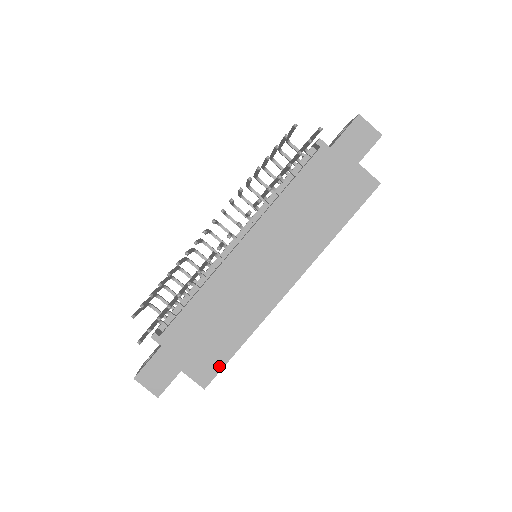
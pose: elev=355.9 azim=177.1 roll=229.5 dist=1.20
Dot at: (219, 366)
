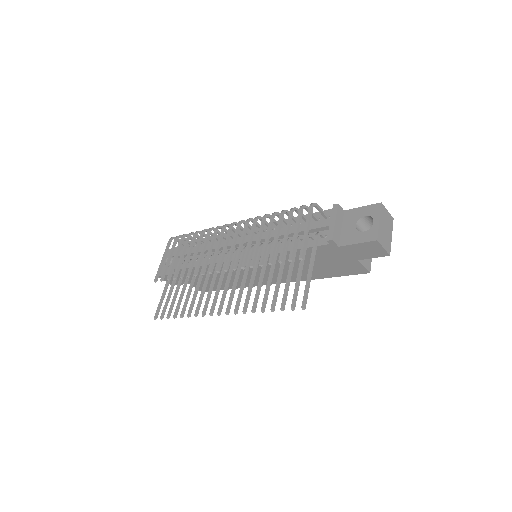
Dot at: (214, 290)
